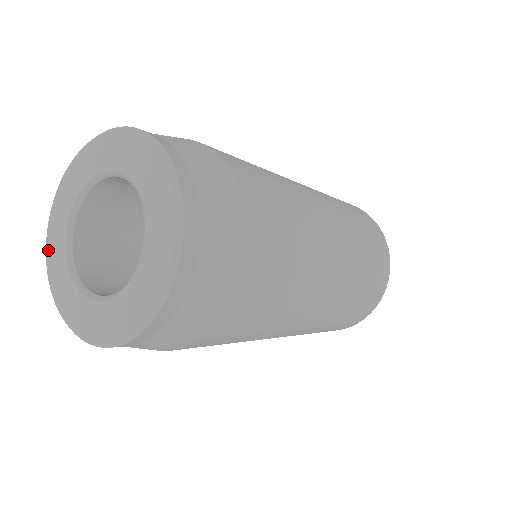
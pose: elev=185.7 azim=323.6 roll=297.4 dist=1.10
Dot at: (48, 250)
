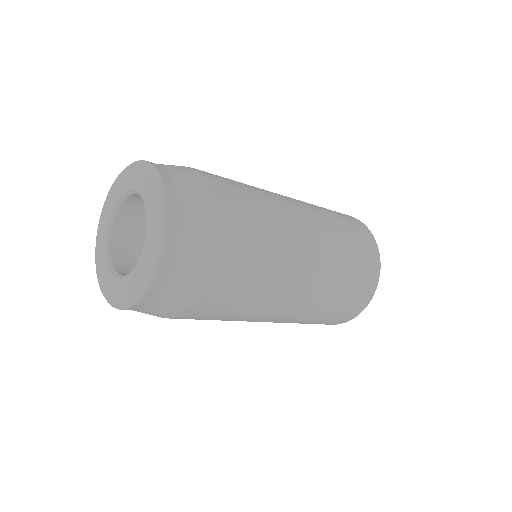
Dot at: (109, 194)
